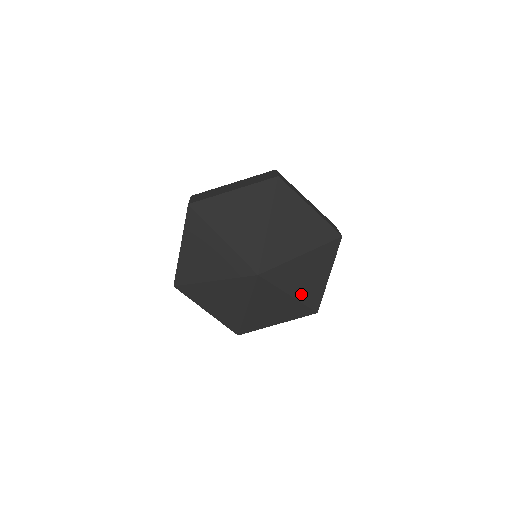
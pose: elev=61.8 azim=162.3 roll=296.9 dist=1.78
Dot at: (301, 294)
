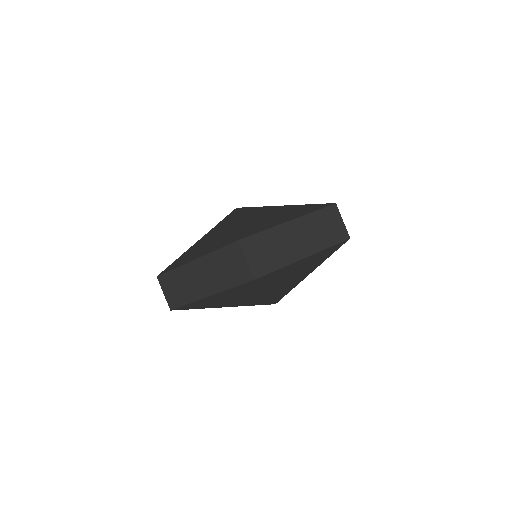
Dot at: occluded
